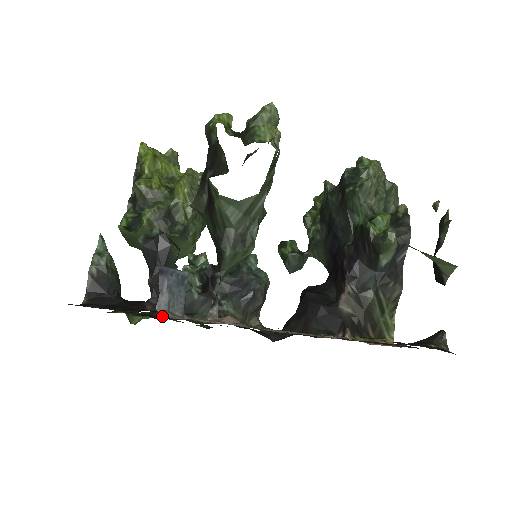
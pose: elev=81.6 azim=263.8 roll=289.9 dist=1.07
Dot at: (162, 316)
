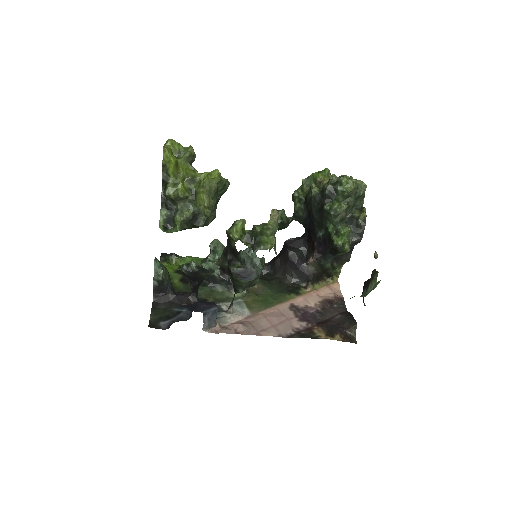
Dot at: occluded
